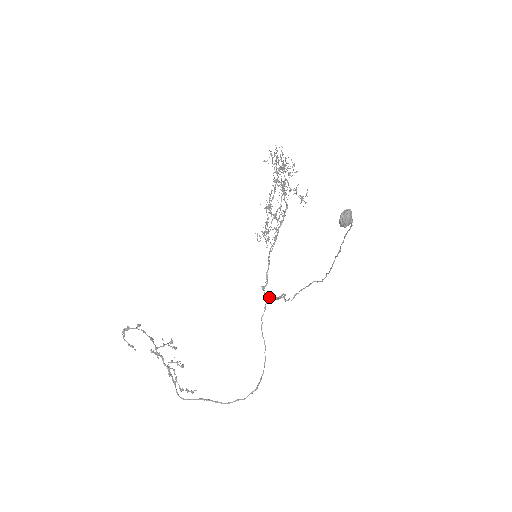
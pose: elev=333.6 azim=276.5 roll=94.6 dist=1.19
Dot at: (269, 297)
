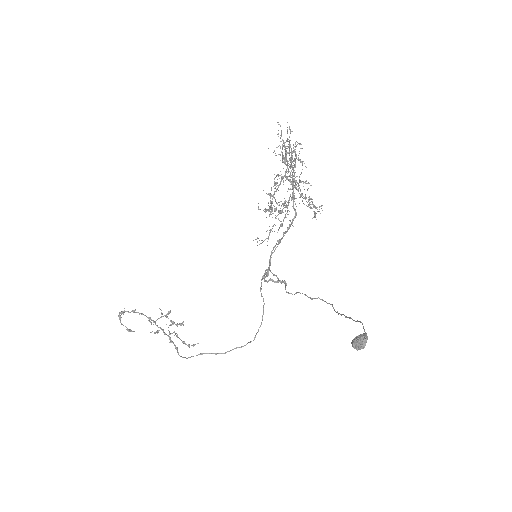
Dot at: (269, 280)
